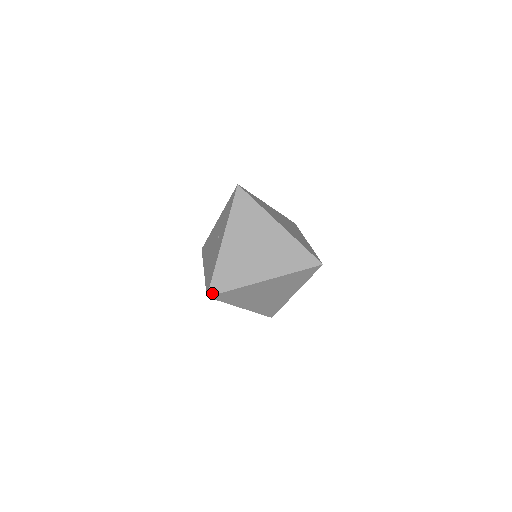
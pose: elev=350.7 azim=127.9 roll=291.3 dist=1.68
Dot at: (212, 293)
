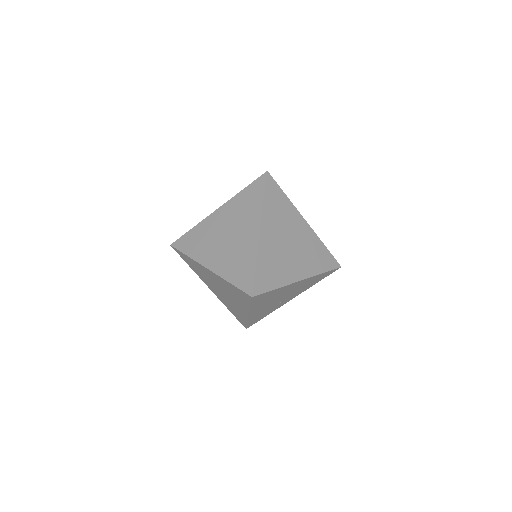
Dot at: (175, 245)
